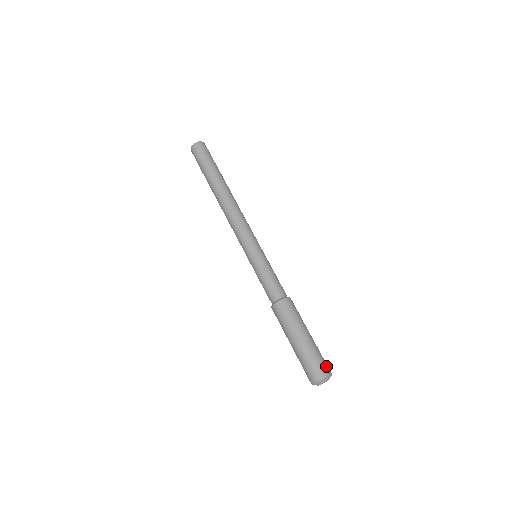
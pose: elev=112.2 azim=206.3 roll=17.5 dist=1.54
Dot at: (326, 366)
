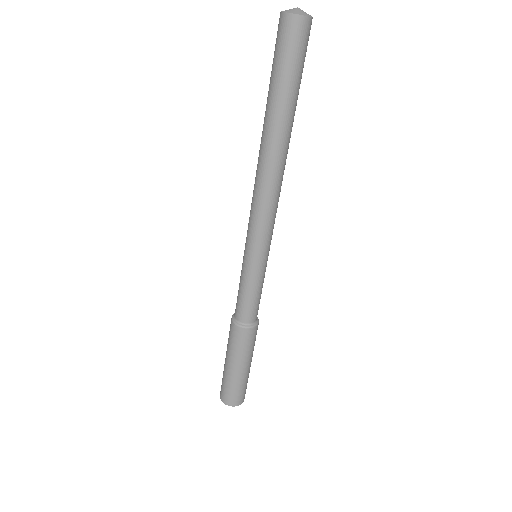
Dot at: (234, 399)
